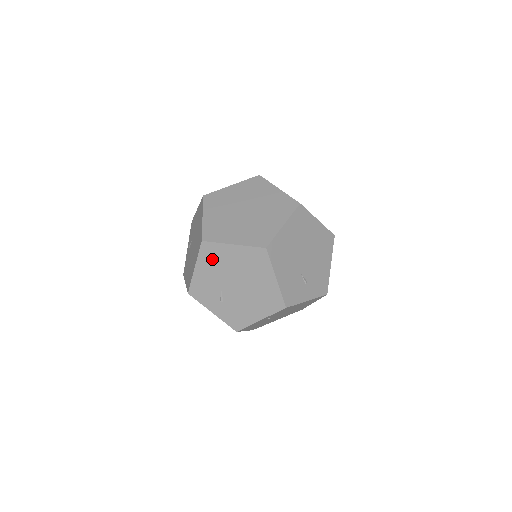
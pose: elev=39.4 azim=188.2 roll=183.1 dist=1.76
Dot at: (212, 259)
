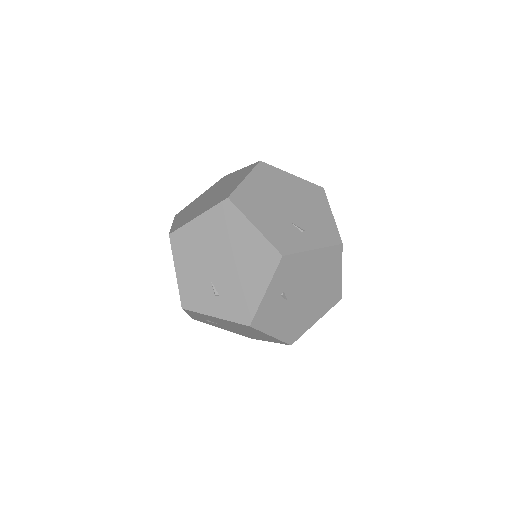
Dot at: (186, 248)
